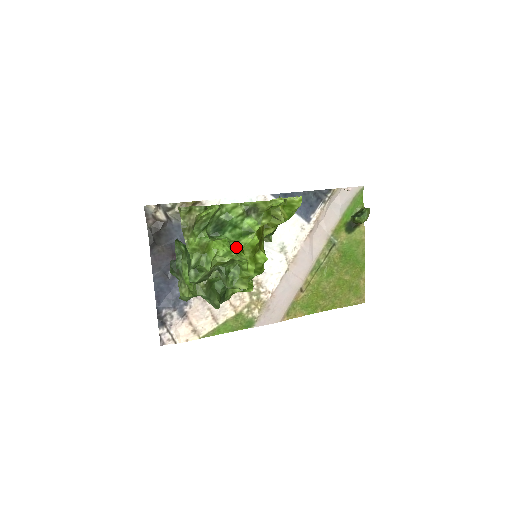
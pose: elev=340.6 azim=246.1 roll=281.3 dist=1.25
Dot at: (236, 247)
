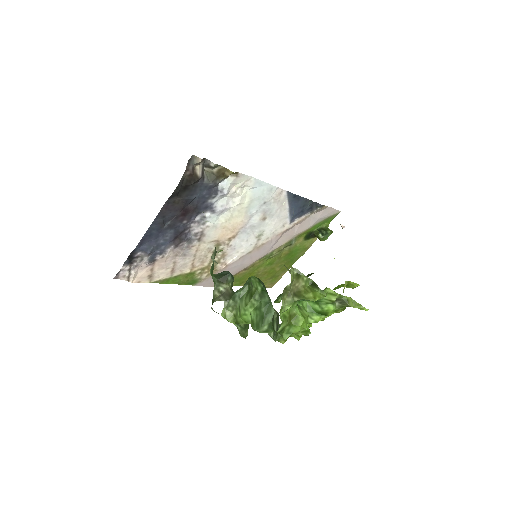
Dot at: (308, 320)
